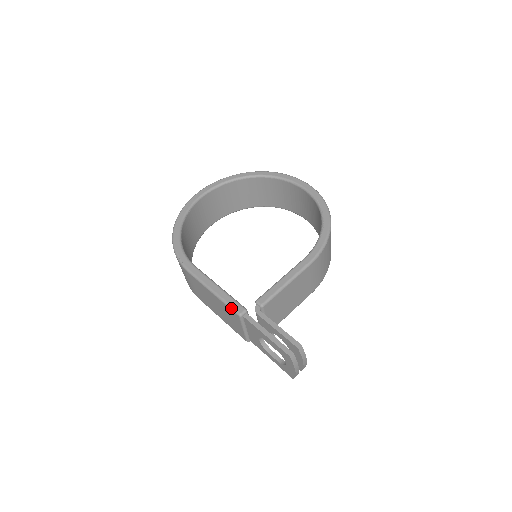
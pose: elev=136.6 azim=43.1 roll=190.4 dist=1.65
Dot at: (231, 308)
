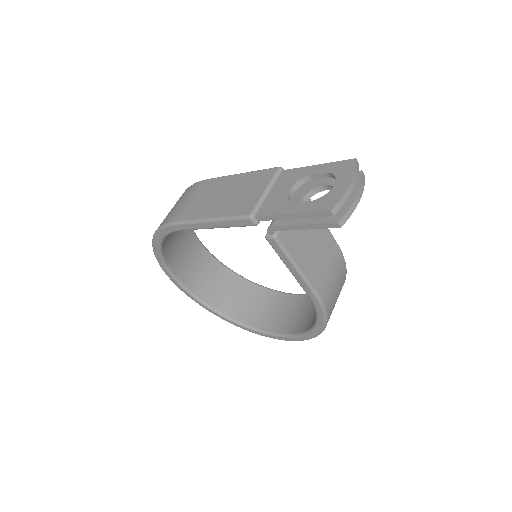
Dot at: occluded
